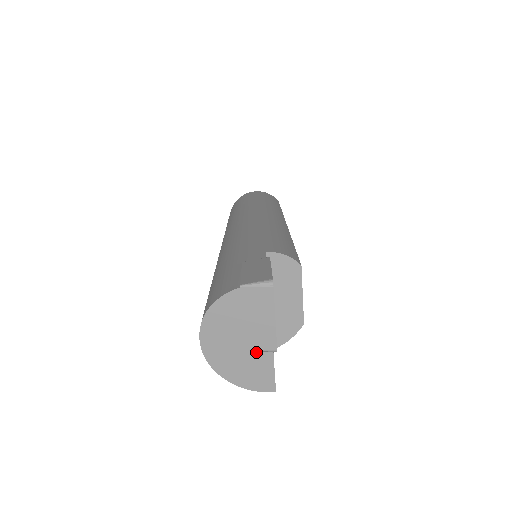
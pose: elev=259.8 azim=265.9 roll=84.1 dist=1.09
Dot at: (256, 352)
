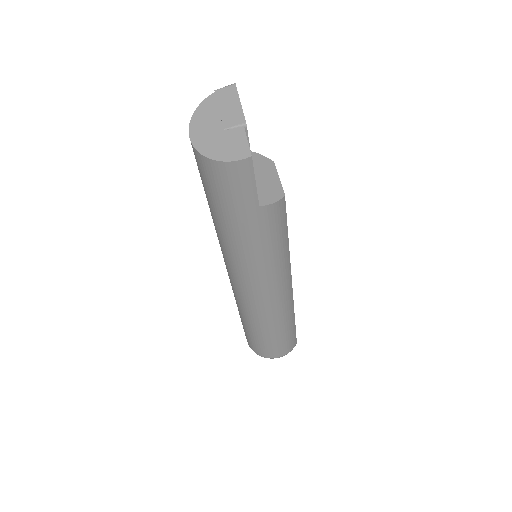
Dot at: (231, 130)
